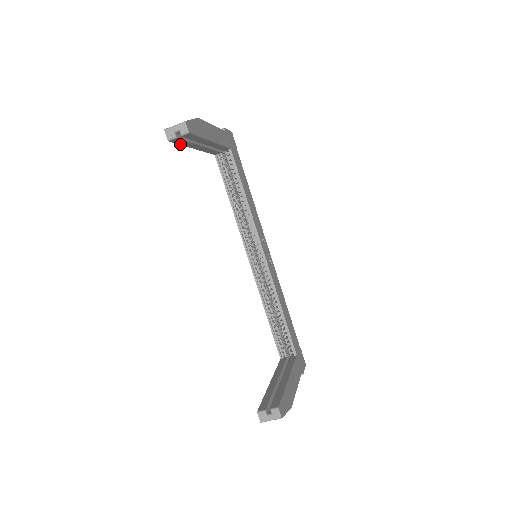
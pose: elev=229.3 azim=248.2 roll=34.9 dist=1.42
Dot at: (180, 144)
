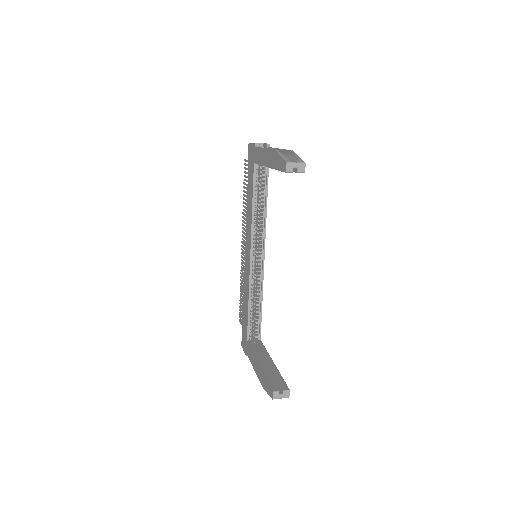
Dot at: (278, 170)
